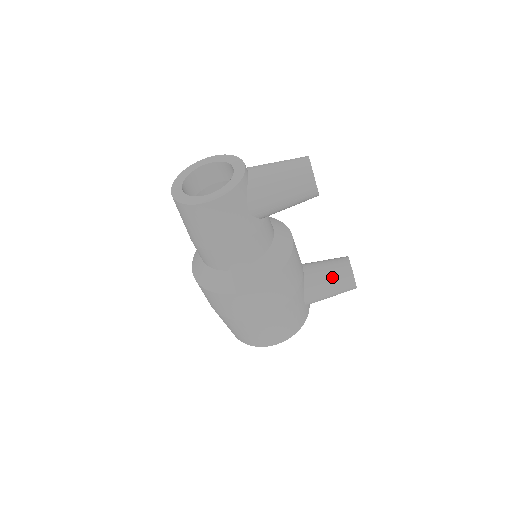
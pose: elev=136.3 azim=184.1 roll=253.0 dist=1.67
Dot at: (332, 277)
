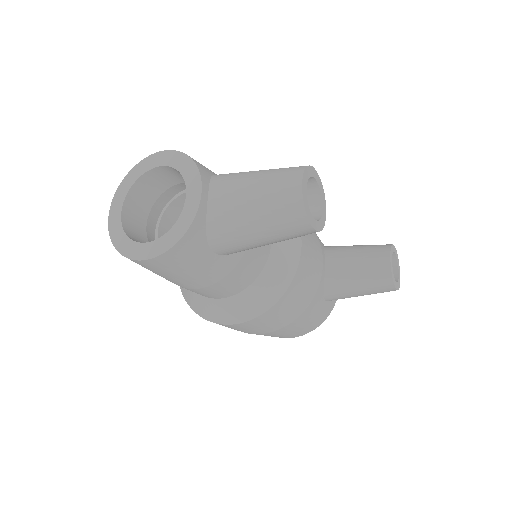
Dot at: (362, 281)
